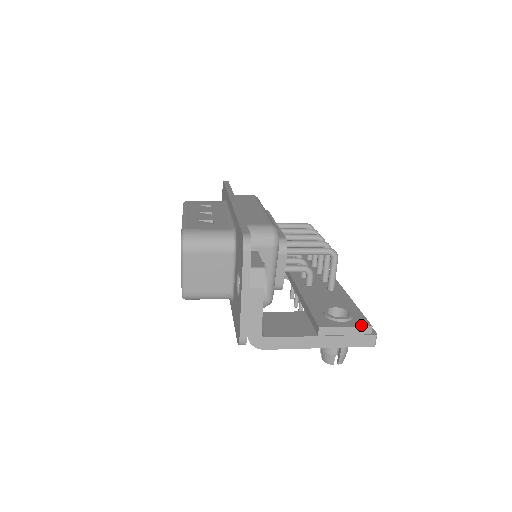
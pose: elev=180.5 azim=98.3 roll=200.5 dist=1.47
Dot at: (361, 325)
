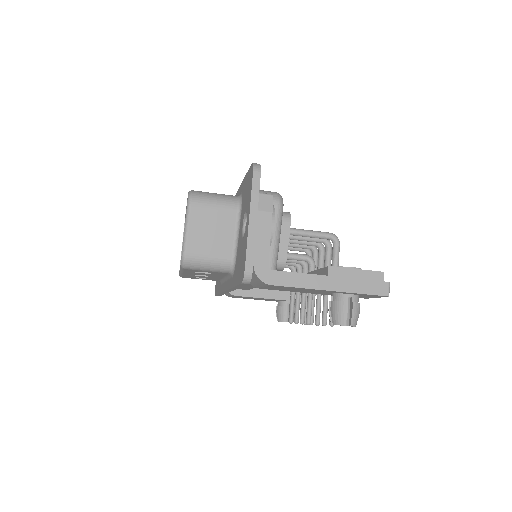
Dot at: occluded
